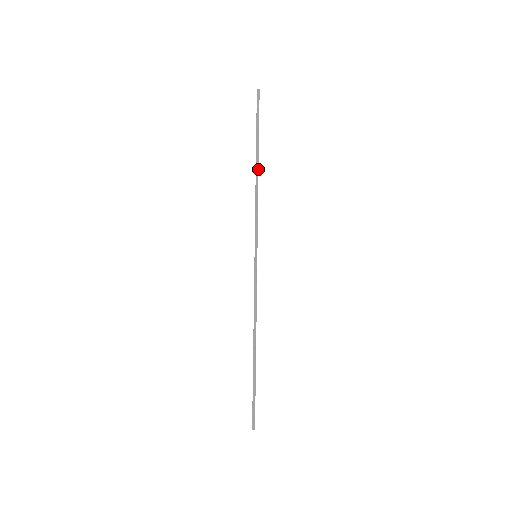
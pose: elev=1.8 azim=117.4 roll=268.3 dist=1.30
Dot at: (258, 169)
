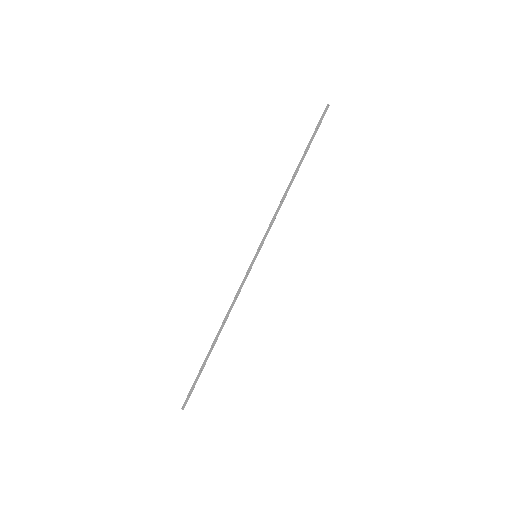
Dot at: (294, 178)
